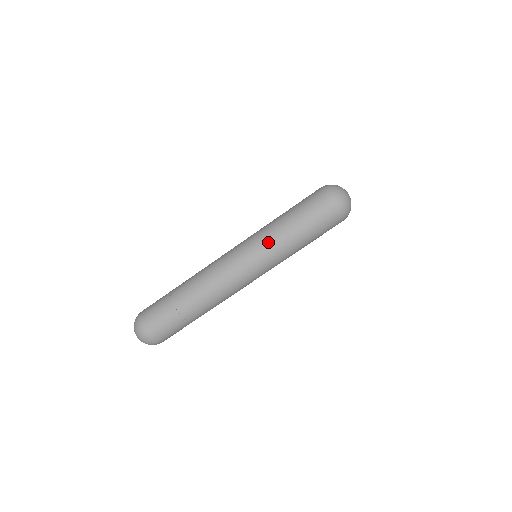
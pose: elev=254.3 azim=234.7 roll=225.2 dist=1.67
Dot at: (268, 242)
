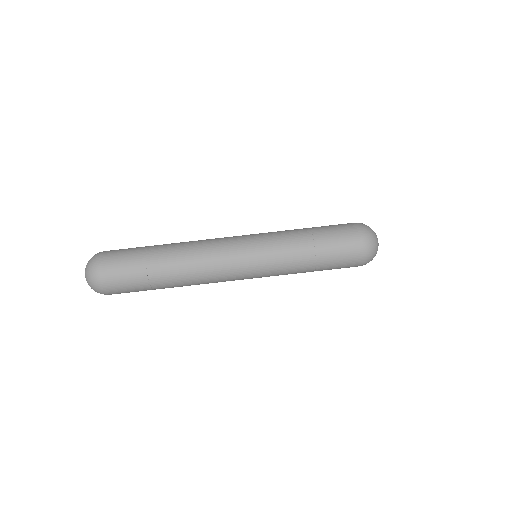
Dot at: (280, 255)
